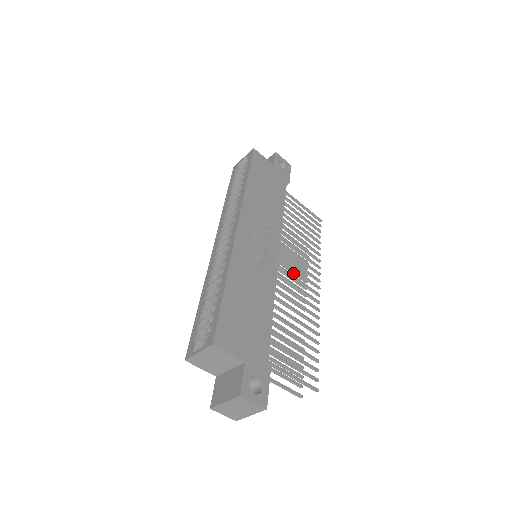
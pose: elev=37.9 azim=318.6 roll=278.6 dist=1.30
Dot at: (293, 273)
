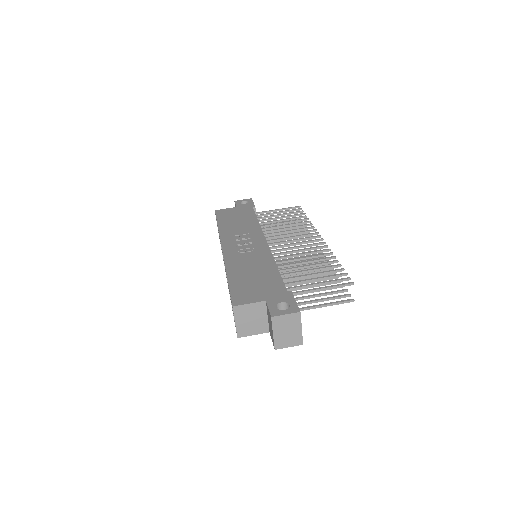
Dot at: occluded
